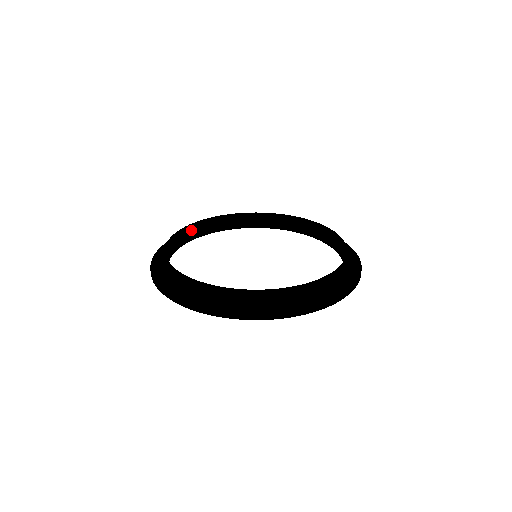
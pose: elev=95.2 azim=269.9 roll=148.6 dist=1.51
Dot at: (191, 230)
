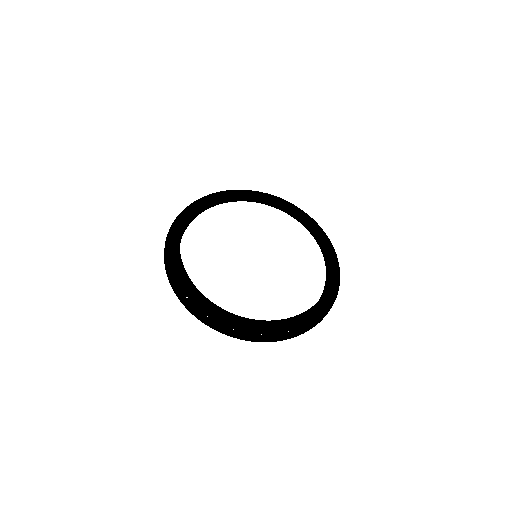
Dot at: (252, 195)
